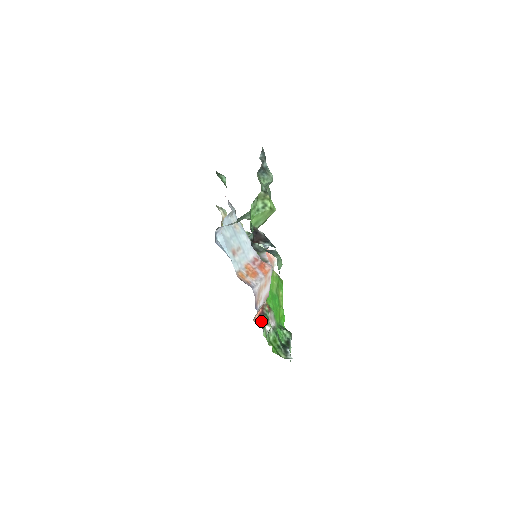
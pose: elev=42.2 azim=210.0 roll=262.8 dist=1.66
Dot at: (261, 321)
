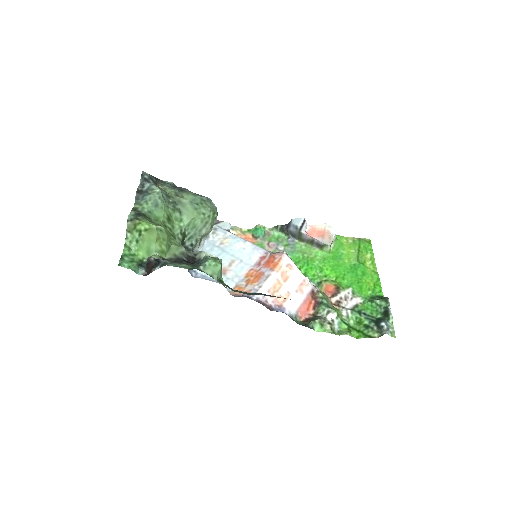
Dot at: (317, 314)
